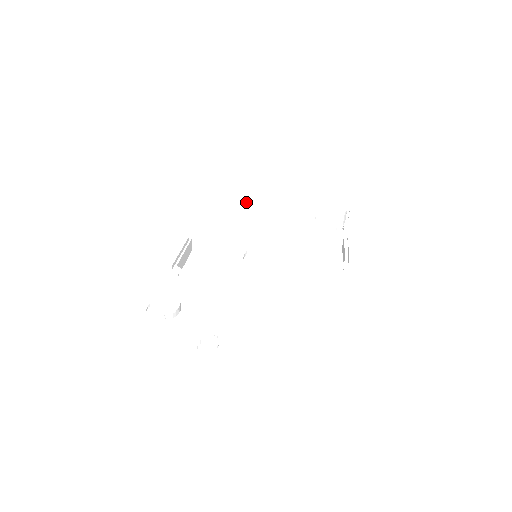
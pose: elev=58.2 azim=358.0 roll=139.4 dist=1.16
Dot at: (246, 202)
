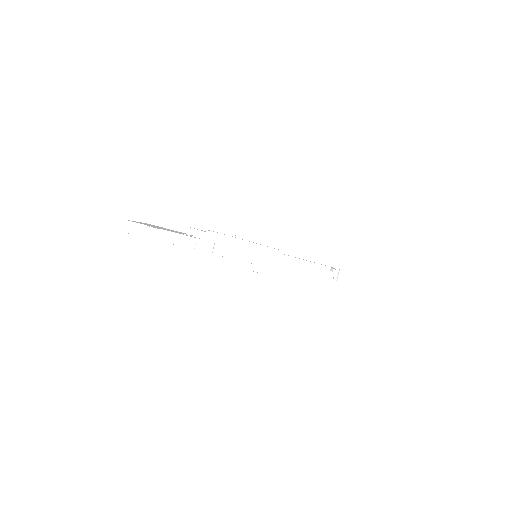
Dot at: (253, 271)
